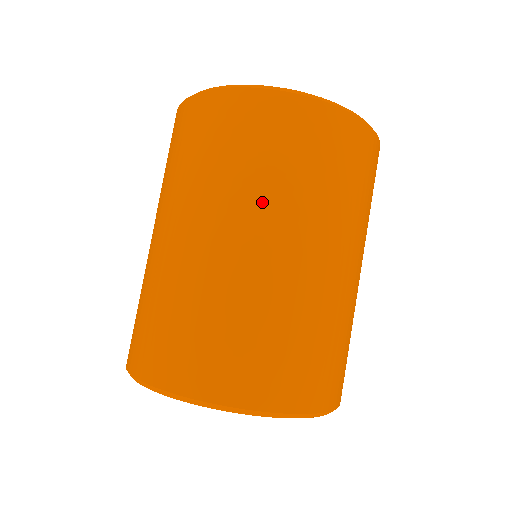
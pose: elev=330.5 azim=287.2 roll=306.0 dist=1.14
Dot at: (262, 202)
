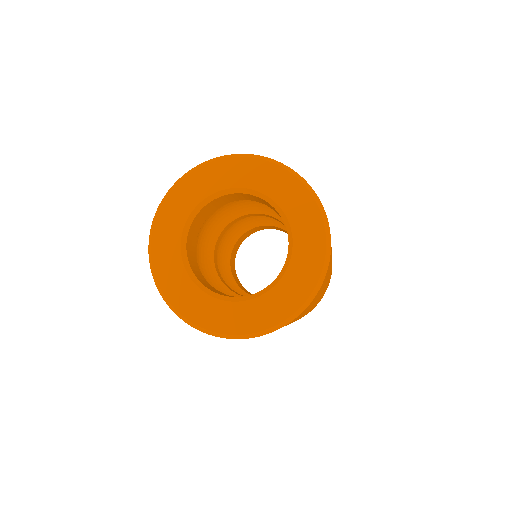
Dot at: occluded
